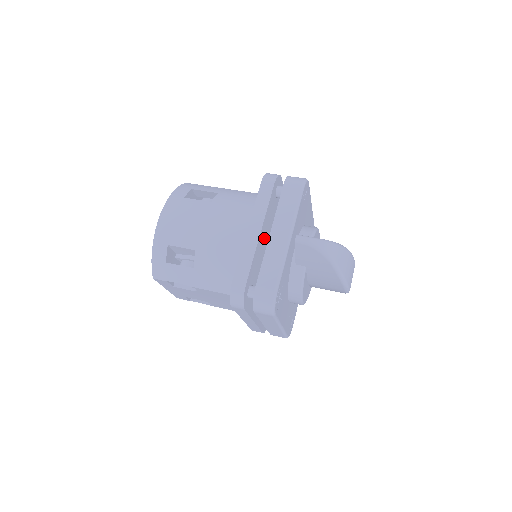
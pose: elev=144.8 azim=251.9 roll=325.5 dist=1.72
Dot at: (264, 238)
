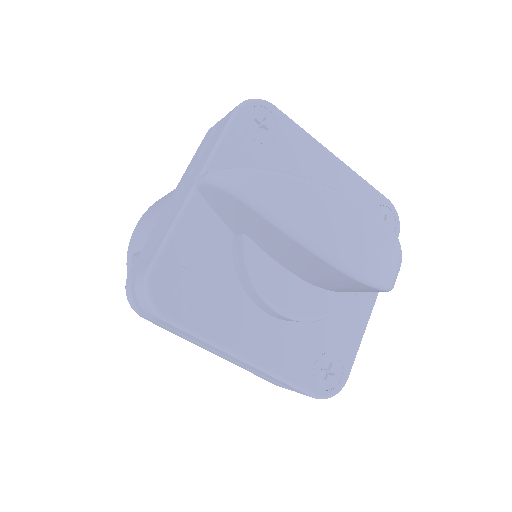
Dot at: occluded
